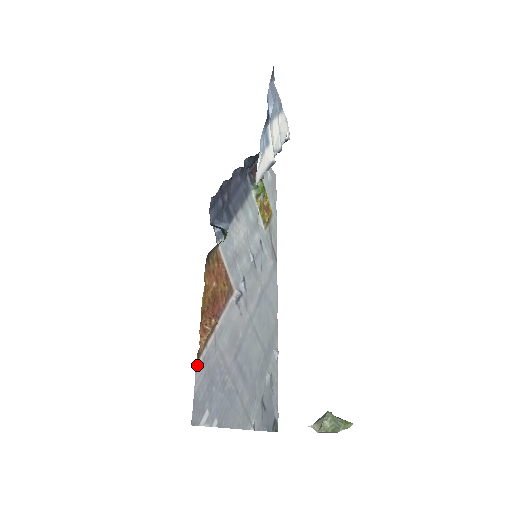
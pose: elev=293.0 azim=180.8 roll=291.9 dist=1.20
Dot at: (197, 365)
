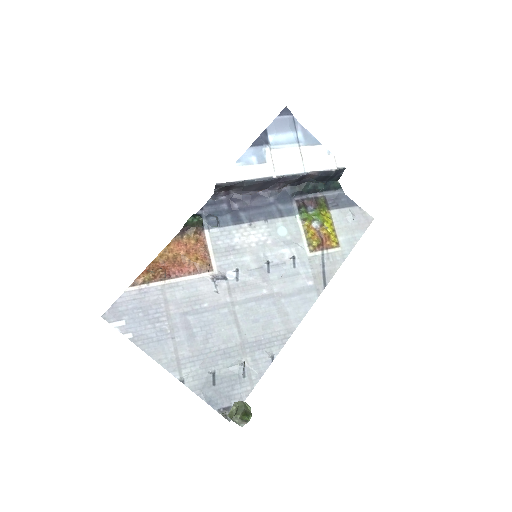
Dot at: (130, 288)
